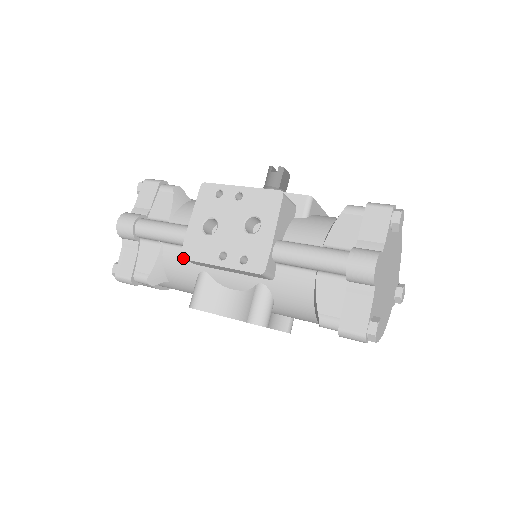
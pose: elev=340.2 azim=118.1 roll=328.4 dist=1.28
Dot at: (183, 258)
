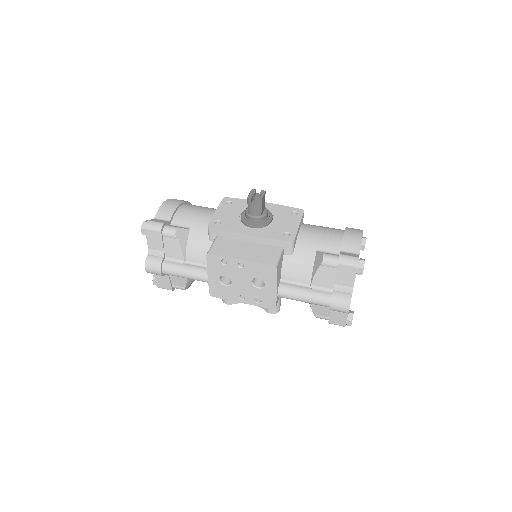
Dot at: occluded
